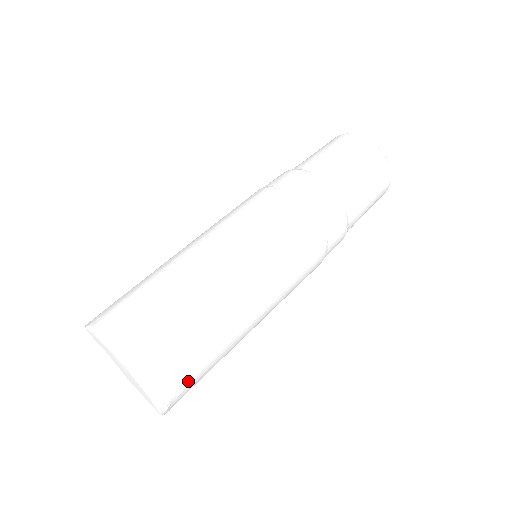
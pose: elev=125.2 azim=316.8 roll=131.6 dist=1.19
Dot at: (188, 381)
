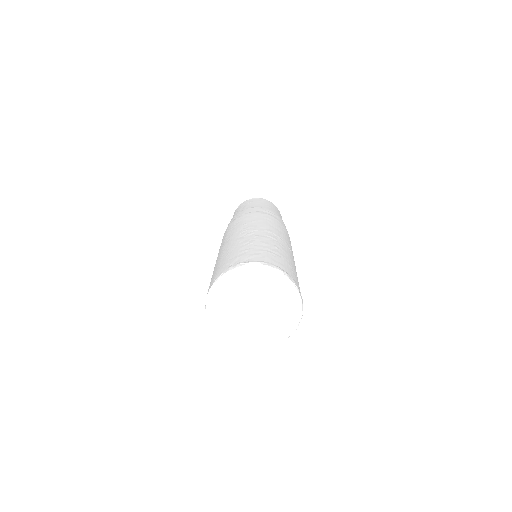
Dot at: (297, 281)
